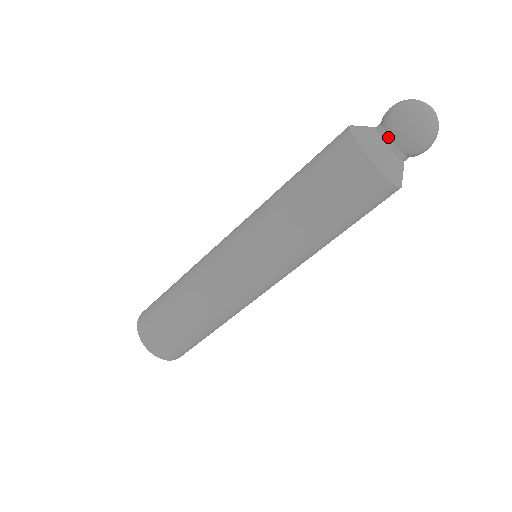
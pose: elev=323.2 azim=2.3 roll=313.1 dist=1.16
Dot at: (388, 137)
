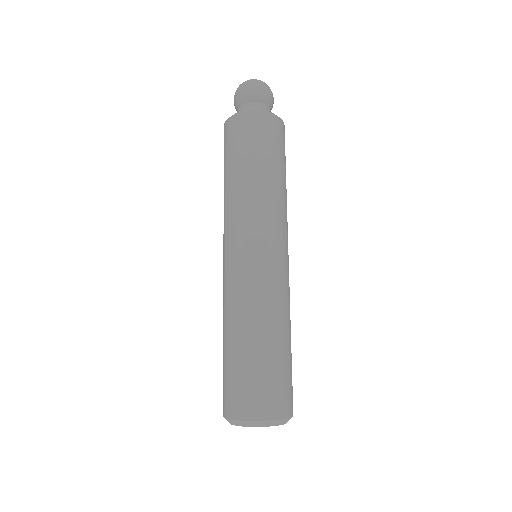
Dot at: (244, 105)
